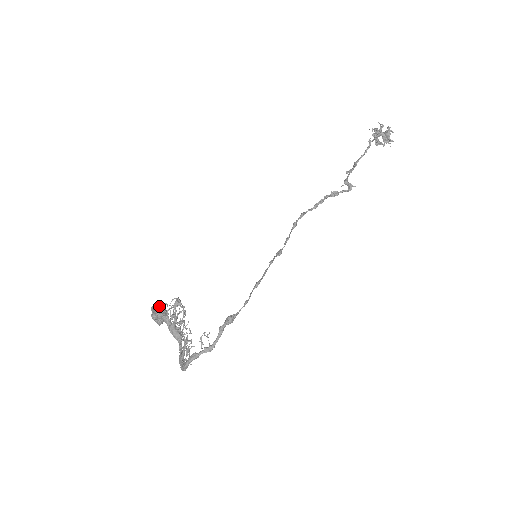
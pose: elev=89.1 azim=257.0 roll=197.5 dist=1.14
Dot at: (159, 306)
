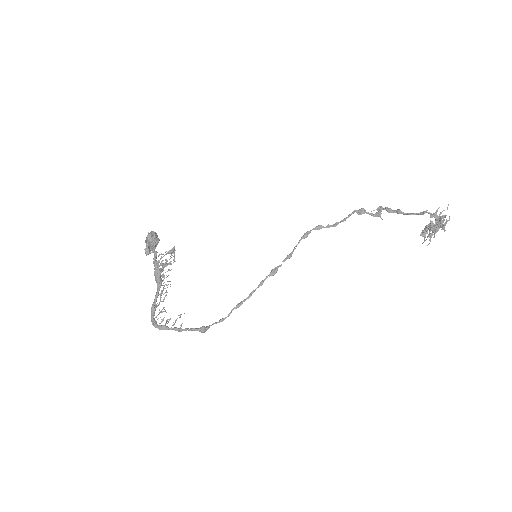
Dot at: (155, 237)
